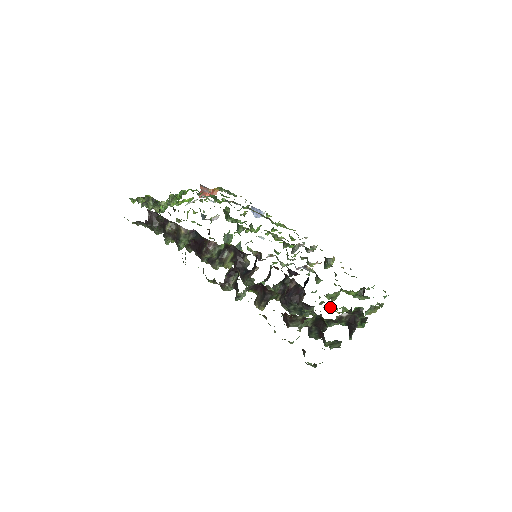
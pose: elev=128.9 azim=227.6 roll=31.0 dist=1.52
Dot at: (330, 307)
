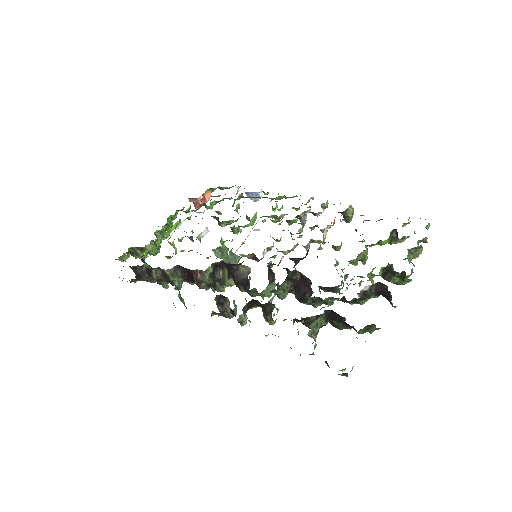
Dot at: occluded
